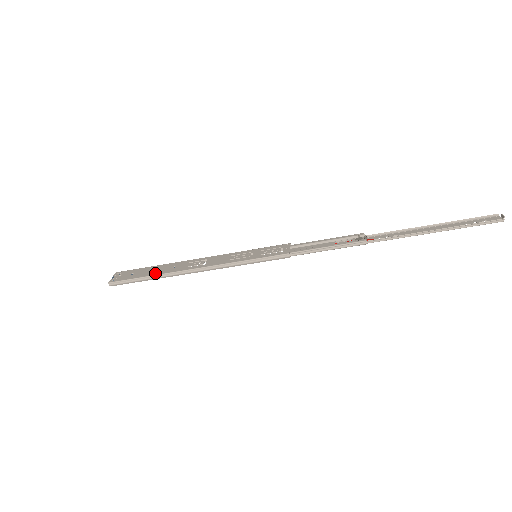
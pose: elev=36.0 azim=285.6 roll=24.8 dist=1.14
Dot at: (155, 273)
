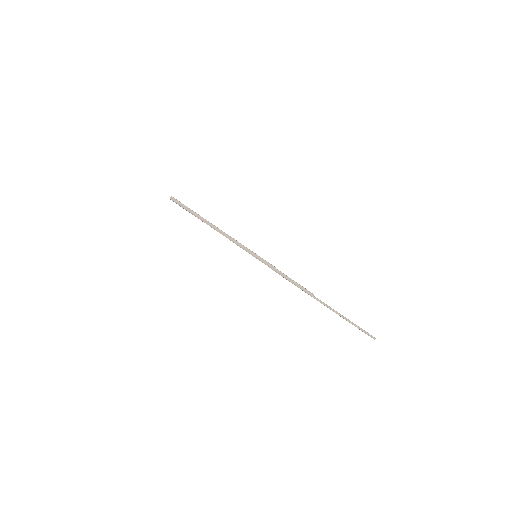
Dot at: occluded
